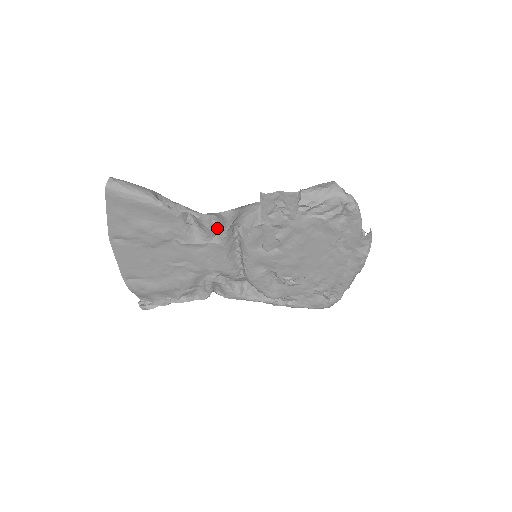
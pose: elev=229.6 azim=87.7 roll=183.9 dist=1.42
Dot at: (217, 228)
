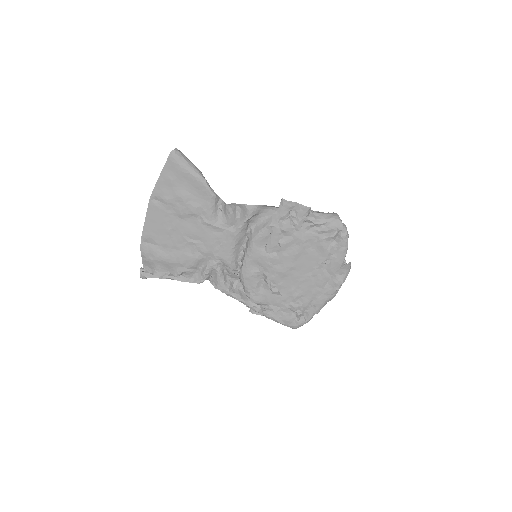
Dot at: (237, 219)
